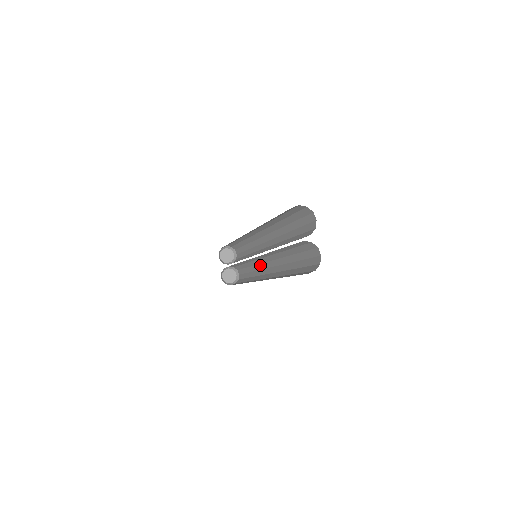
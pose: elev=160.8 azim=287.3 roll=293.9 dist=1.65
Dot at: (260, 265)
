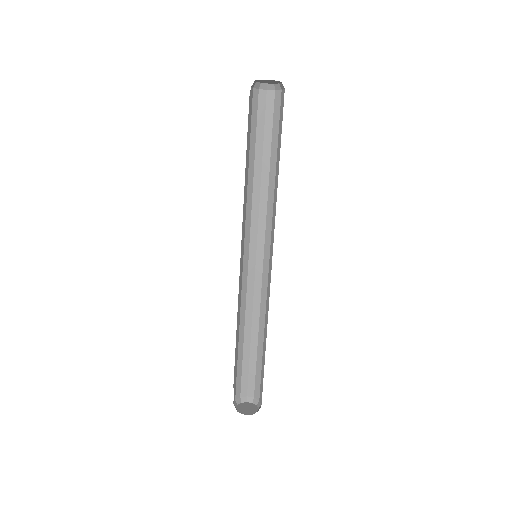
Dot at: (267, 289)
